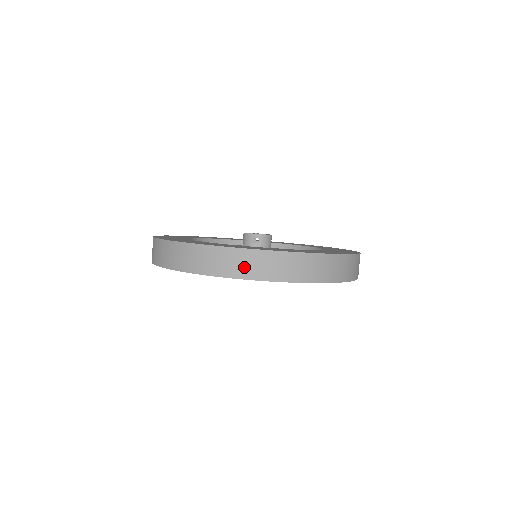
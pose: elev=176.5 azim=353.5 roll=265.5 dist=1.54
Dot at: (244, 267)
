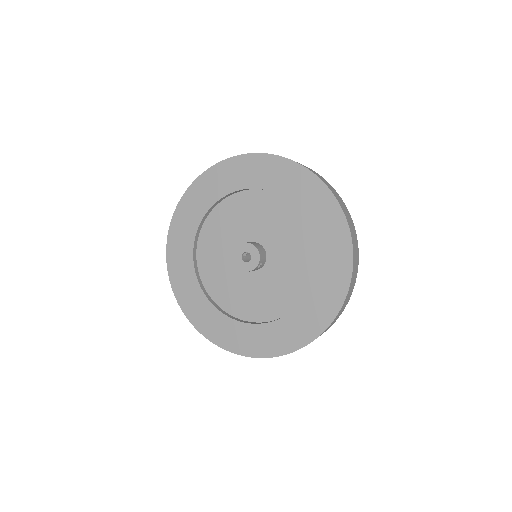
Dot at: (337, 318)
